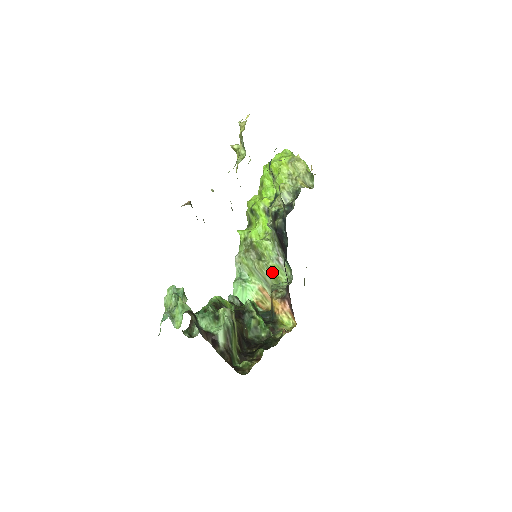
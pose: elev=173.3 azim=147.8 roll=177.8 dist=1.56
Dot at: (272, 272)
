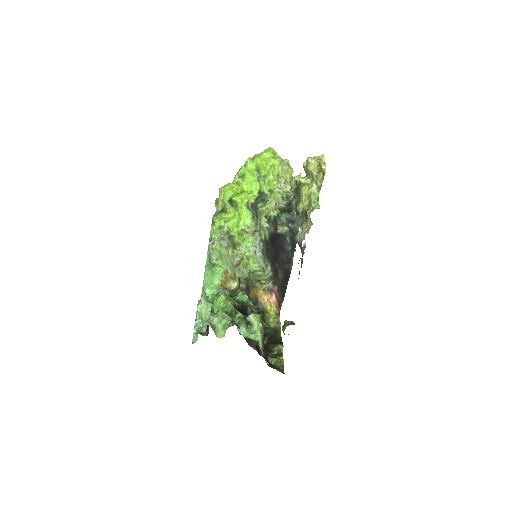
Dot at: (244, 260)
